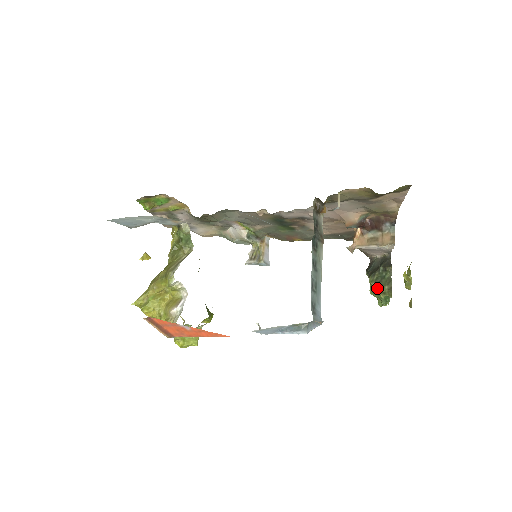
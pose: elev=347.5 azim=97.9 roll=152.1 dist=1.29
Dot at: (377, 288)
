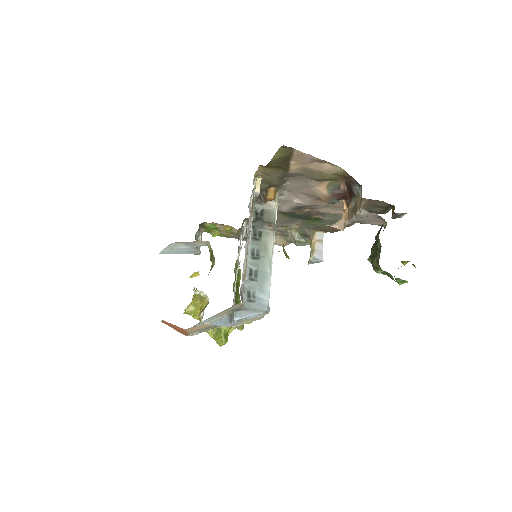
Dot at: (372, 263)
